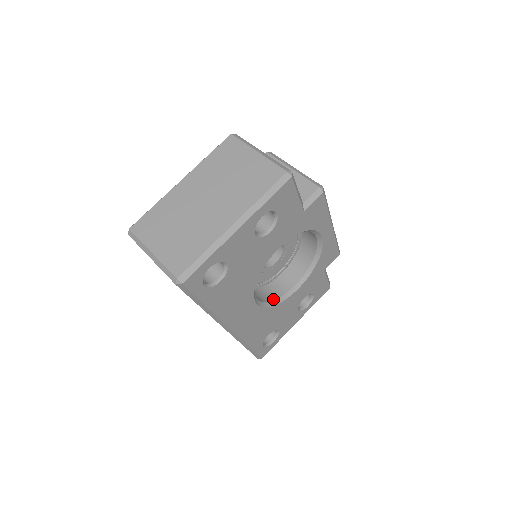
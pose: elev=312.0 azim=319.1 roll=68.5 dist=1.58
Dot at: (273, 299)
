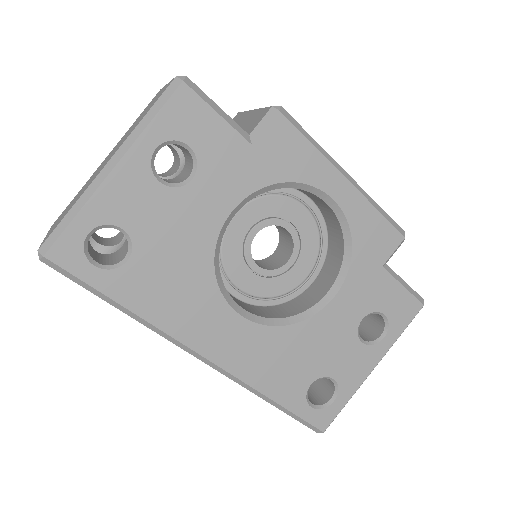
Dot at: (288, 315)
